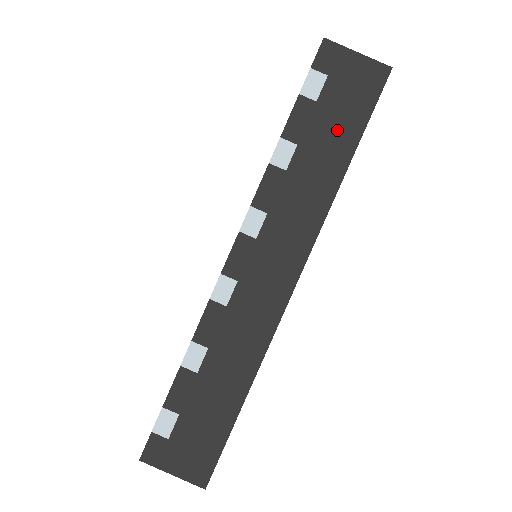
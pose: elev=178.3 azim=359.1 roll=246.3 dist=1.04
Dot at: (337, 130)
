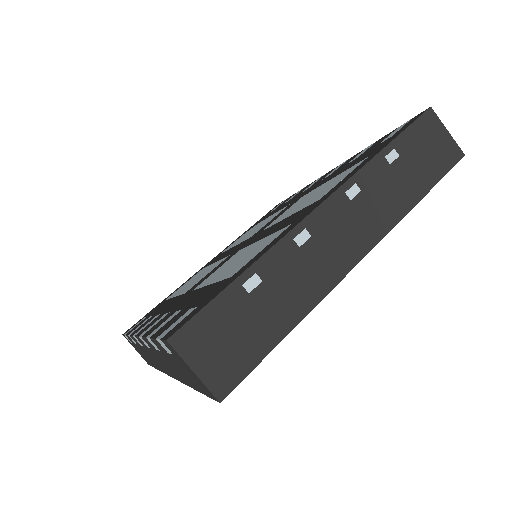
Dot at: (184, 374)
